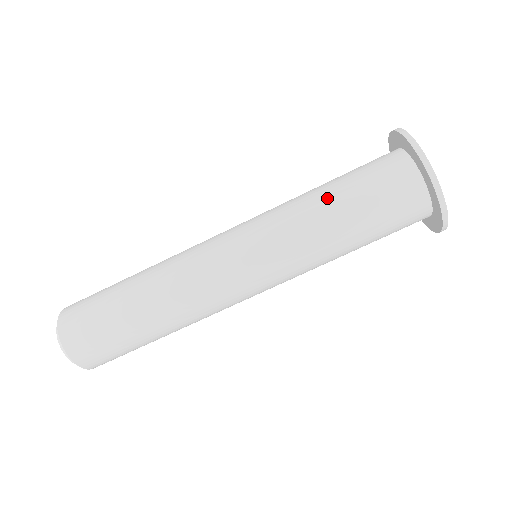
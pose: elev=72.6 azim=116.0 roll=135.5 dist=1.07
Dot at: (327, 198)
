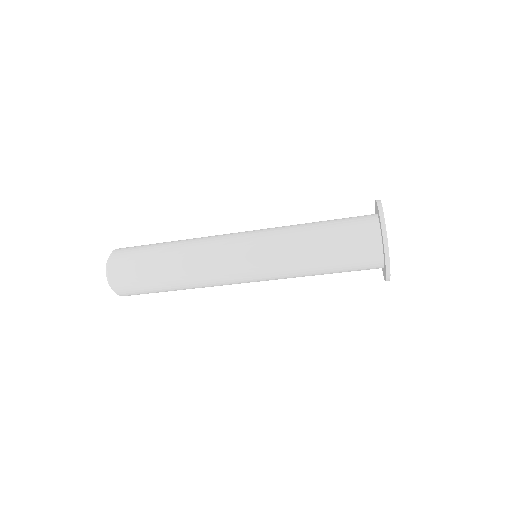
Dot at: (314, 236)
